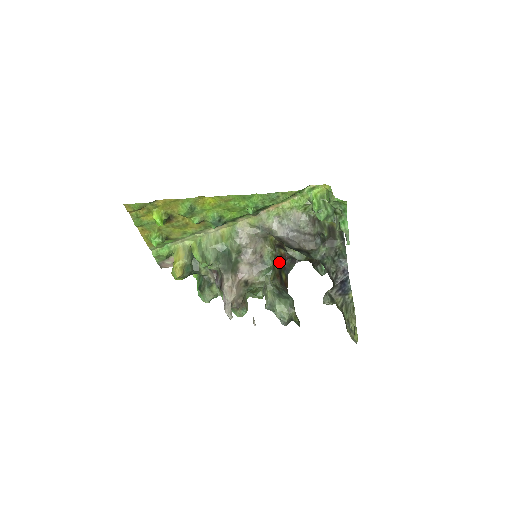
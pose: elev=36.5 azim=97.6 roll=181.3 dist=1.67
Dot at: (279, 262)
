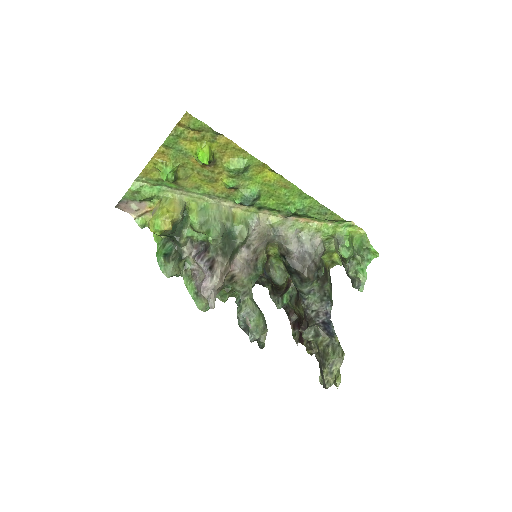
Dot at: occluded
